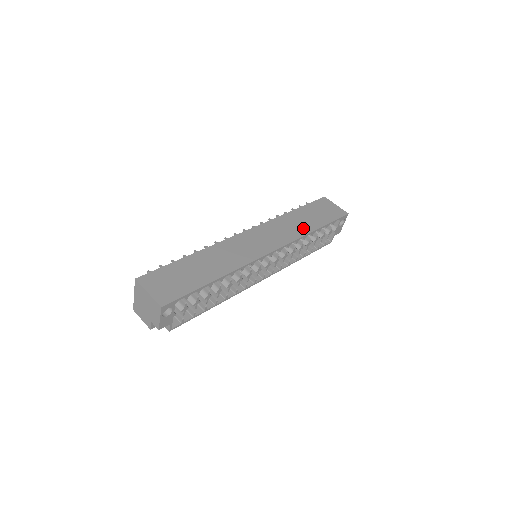
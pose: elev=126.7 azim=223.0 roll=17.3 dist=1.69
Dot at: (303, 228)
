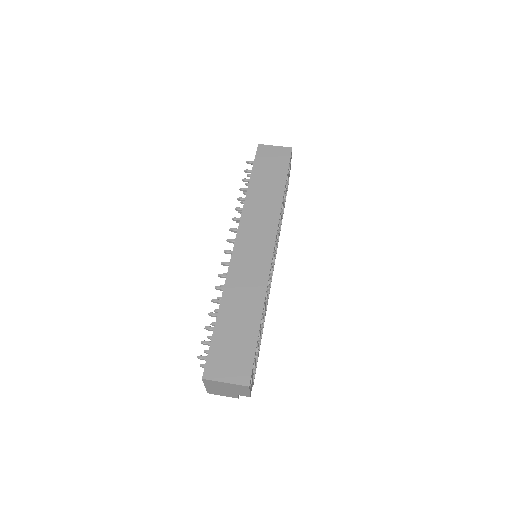
Dot at: (274, 198)
